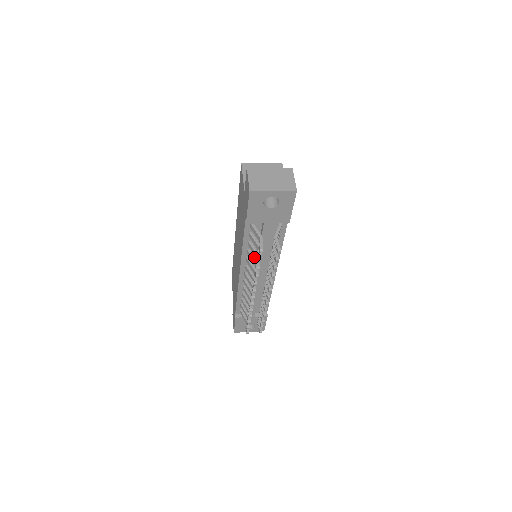
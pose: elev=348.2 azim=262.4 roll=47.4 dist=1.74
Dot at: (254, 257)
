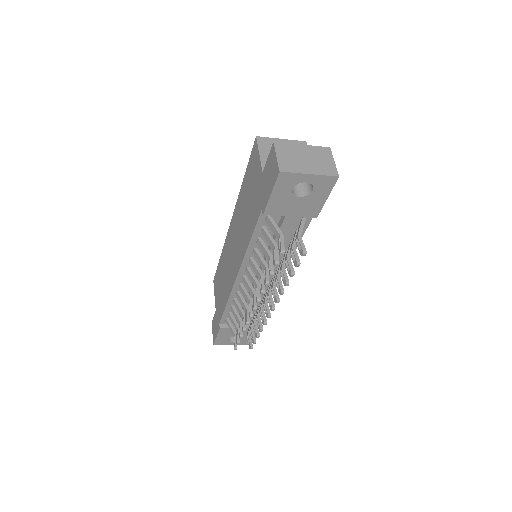
Dot at: (263, 258)
